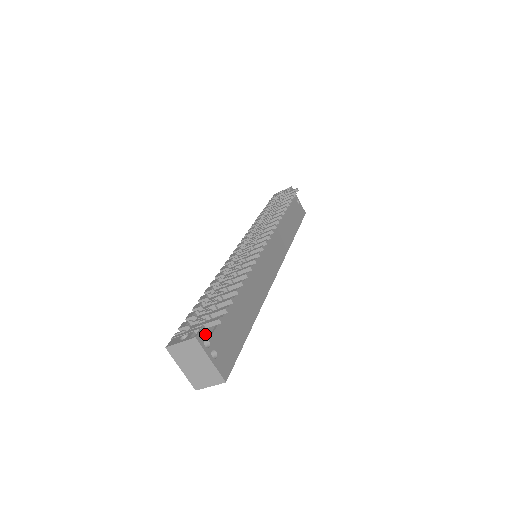
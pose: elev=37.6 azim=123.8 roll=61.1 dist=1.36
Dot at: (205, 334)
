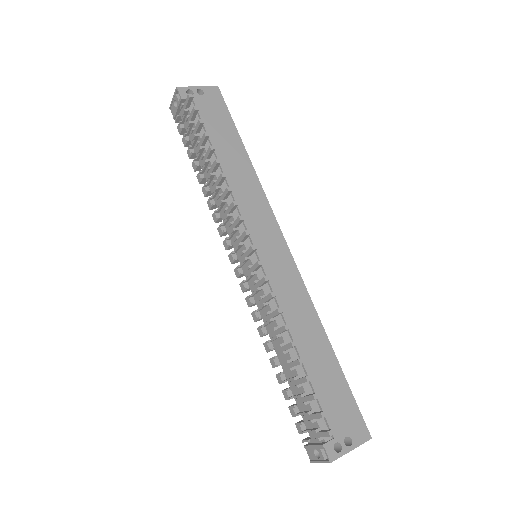
Dot at: (330, 445)
